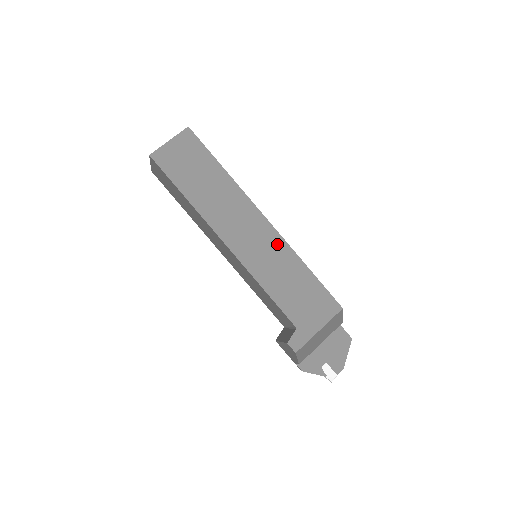
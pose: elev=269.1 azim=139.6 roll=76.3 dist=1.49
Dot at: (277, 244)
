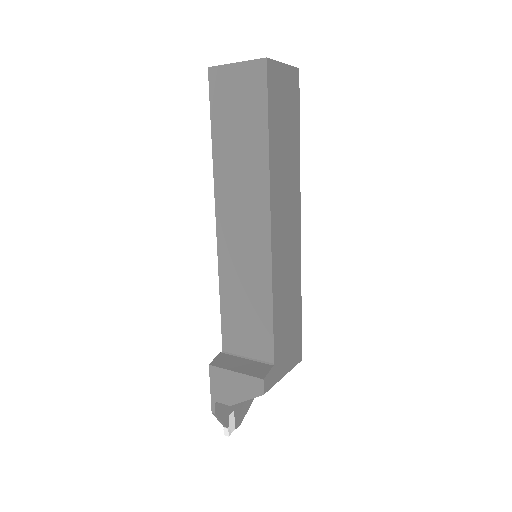
Dot at: (296, 260)
